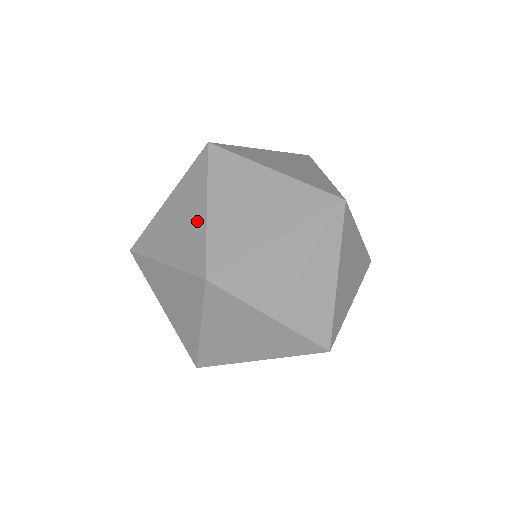
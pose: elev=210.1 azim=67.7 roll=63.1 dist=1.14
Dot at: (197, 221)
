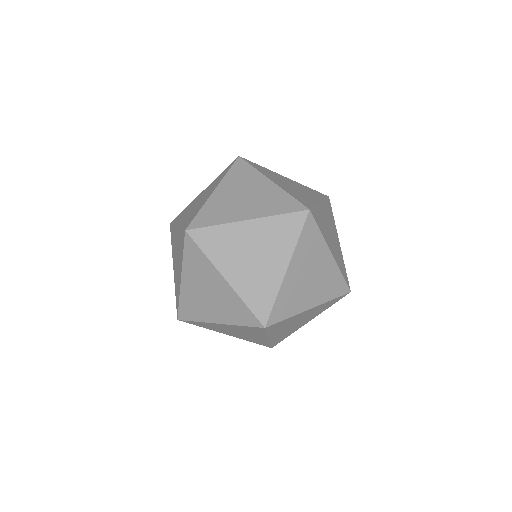
Dot at: occluded
